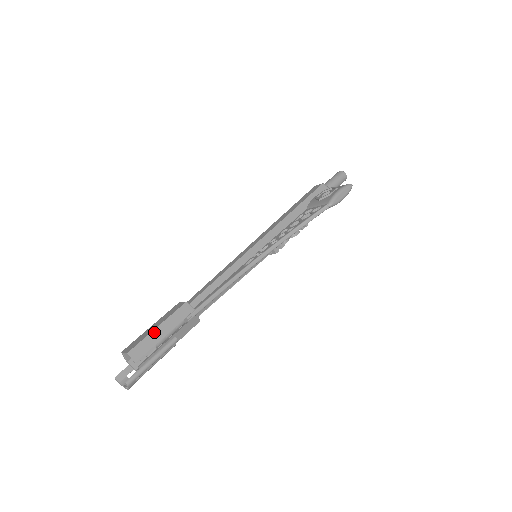
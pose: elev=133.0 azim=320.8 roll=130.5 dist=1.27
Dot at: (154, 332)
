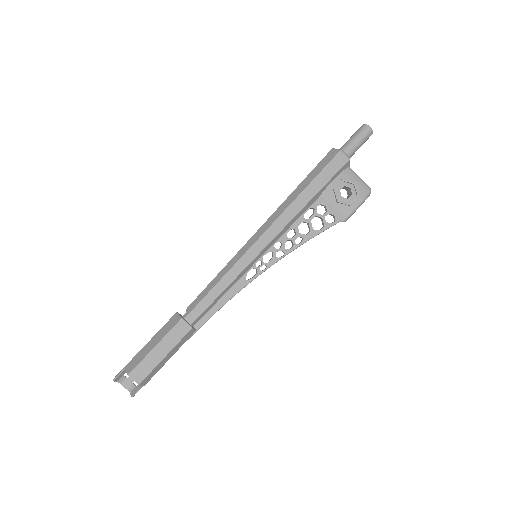
Dot at: (162, 362)
